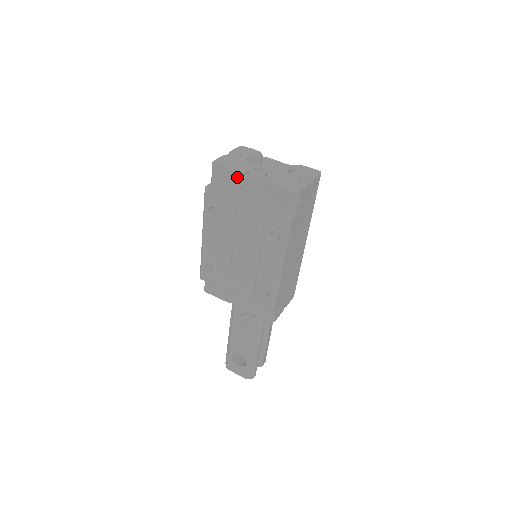
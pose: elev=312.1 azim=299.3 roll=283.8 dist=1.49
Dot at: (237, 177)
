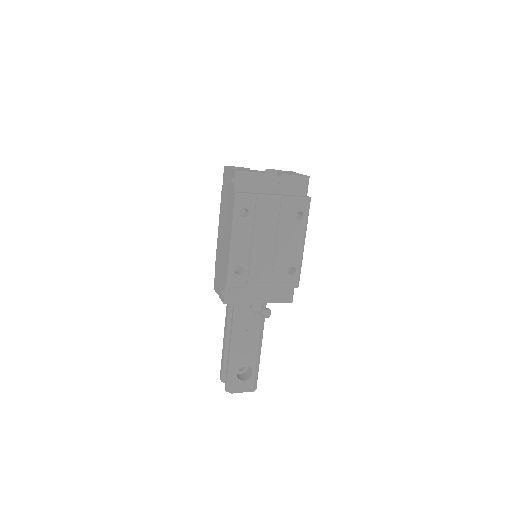
Dot at: (260, 177)
